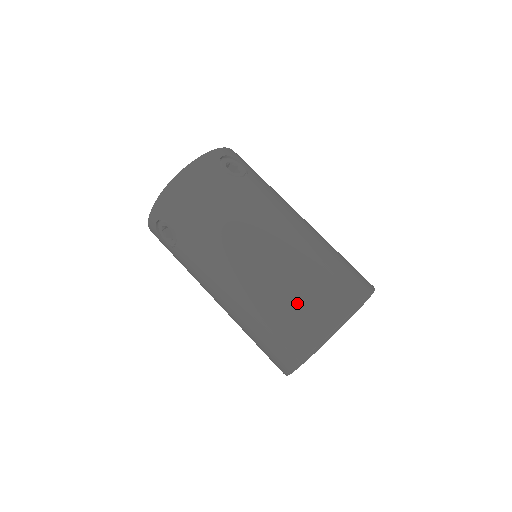
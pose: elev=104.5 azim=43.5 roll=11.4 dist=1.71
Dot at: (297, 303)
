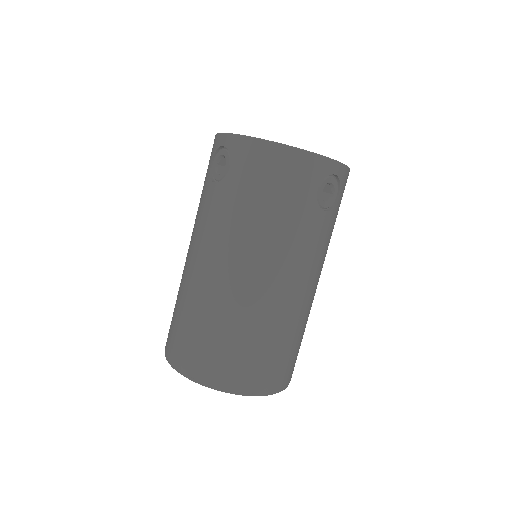
Dot at: (228, 344)
